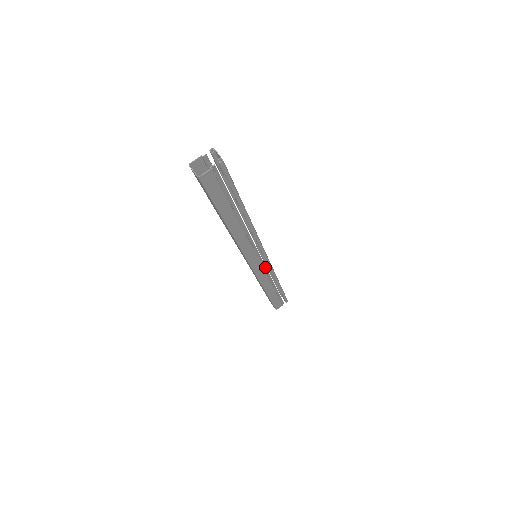
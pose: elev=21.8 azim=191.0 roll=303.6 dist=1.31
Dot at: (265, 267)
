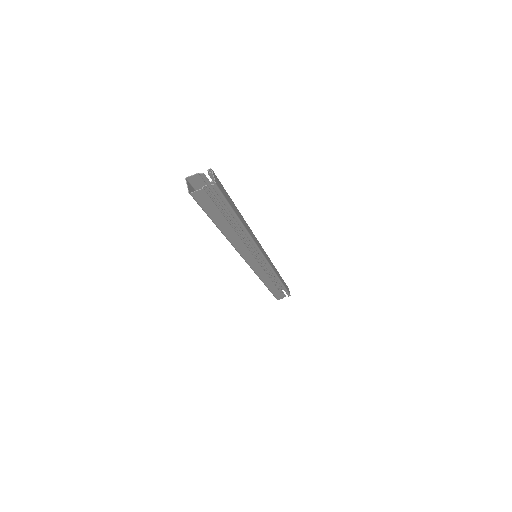
Dot at: (264, 267)
